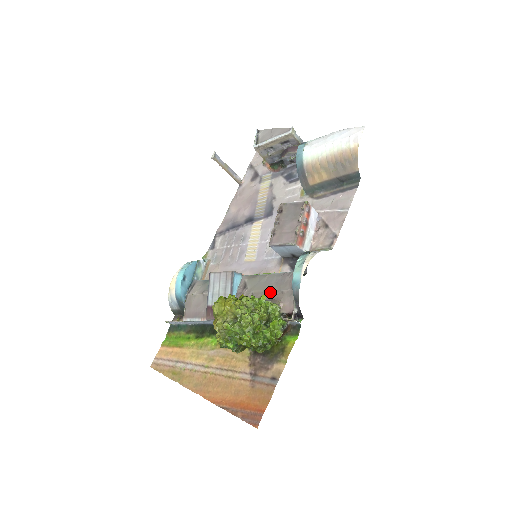
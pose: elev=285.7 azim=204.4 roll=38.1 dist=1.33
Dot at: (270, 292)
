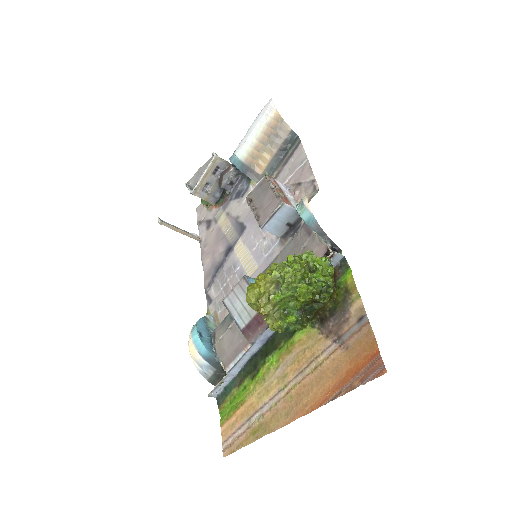
Dot at: occluded
